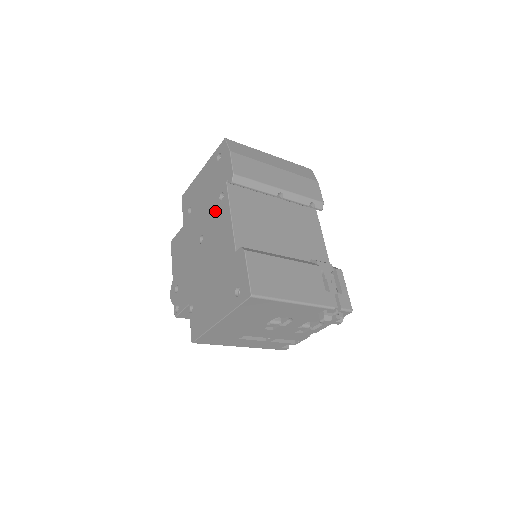
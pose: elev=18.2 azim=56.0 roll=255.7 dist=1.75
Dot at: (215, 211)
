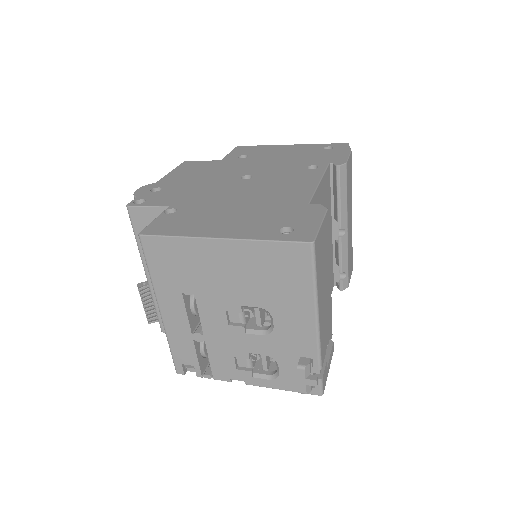
Dot at: (292, 170)
